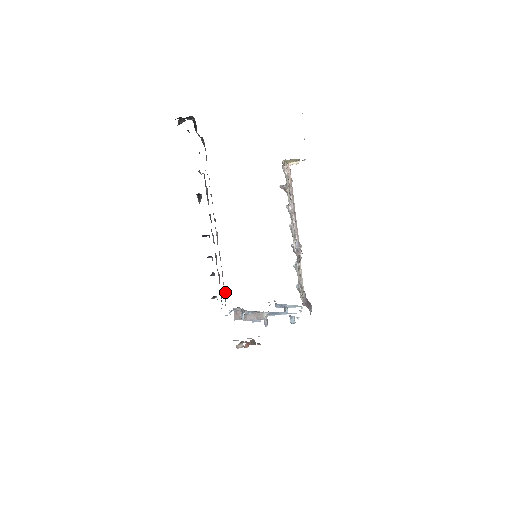
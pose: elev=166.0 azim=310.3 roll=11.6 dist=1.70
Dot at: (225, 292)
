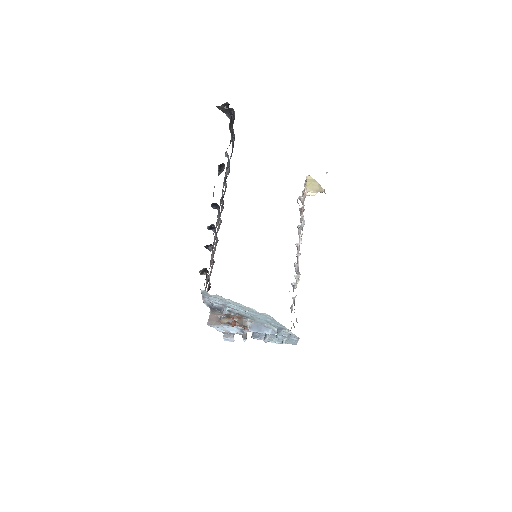
Dot at: (210, 284)
